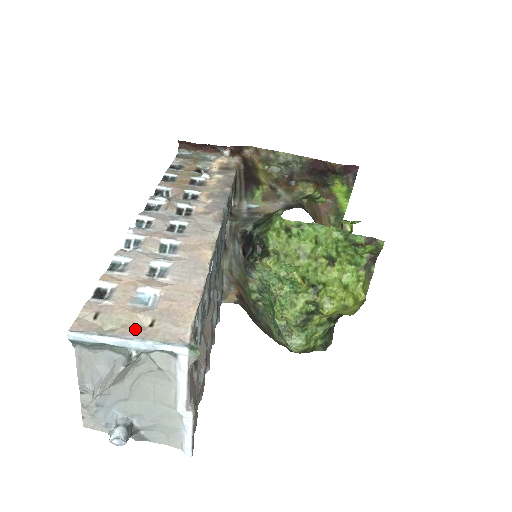
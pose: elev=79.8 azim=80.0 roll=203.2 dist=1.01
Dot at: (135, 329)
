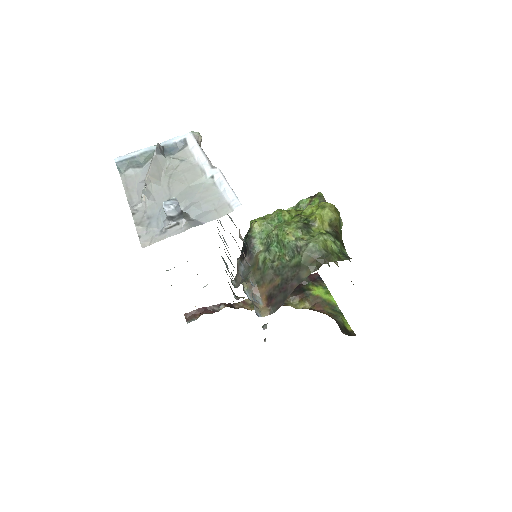
Dot at: occluded
